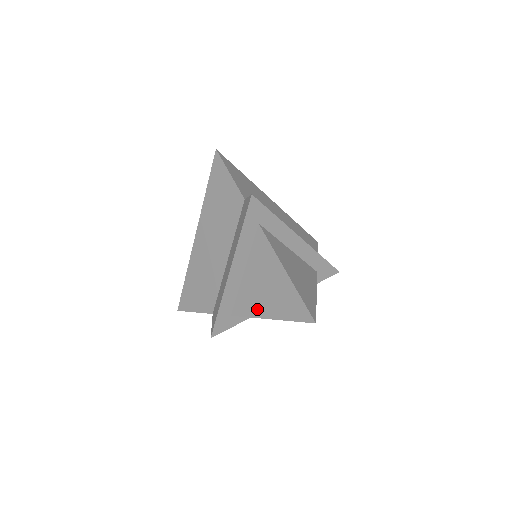
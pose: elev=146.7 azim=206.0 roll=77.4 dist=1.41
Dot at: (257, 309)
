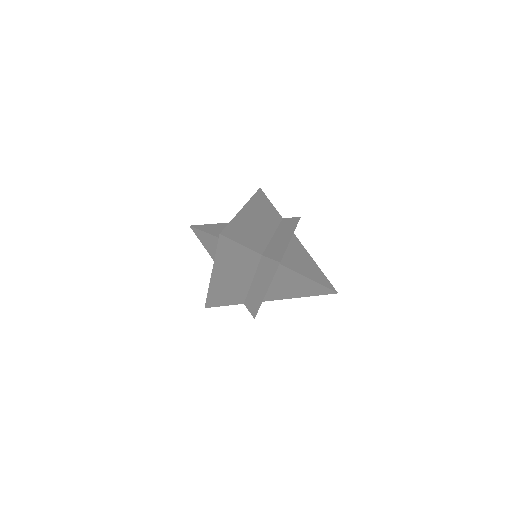
Dot at: (287, 296)
